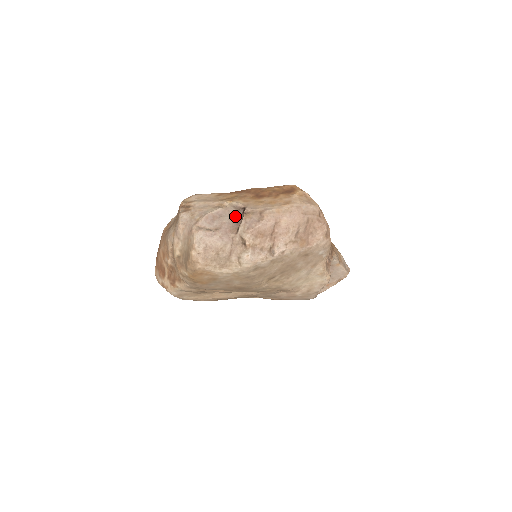
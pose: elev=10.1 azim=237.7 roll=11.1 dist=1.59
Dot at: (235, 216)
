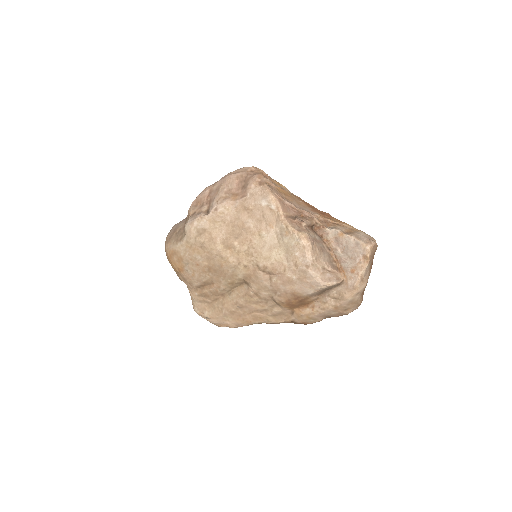
Dot at: occluded
